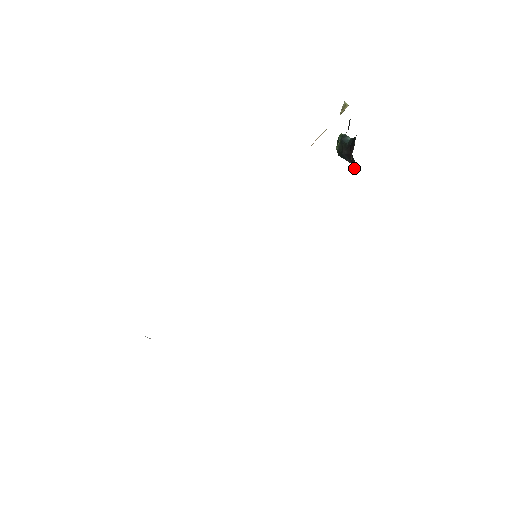
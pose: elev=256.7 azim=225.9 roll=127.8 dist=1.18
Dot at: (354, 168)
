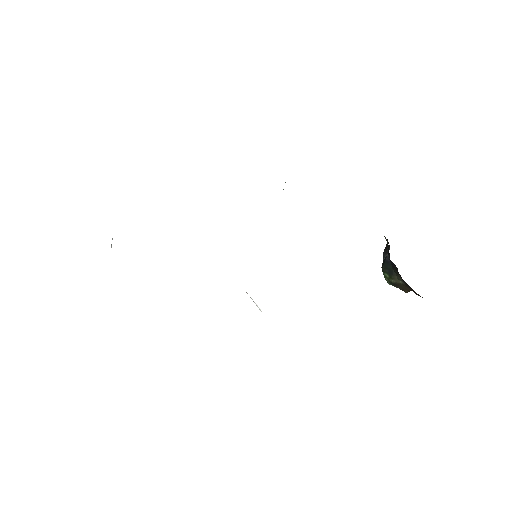
Dot at: (388, 251)
